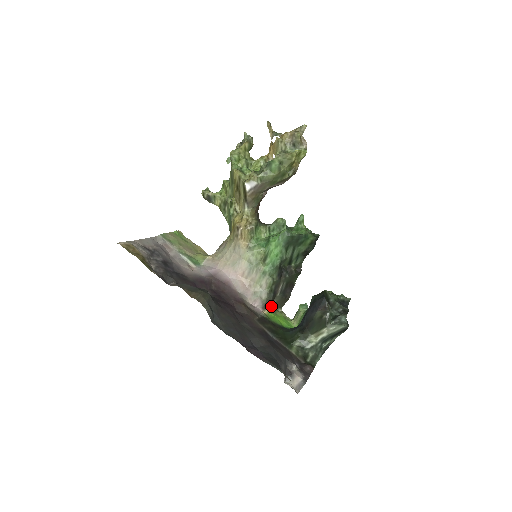
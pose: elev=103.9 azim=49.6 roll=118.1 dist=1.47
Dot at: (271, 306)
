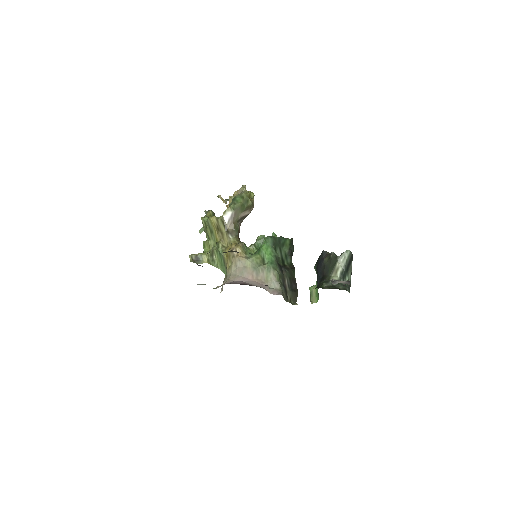
Dot at: occluded
